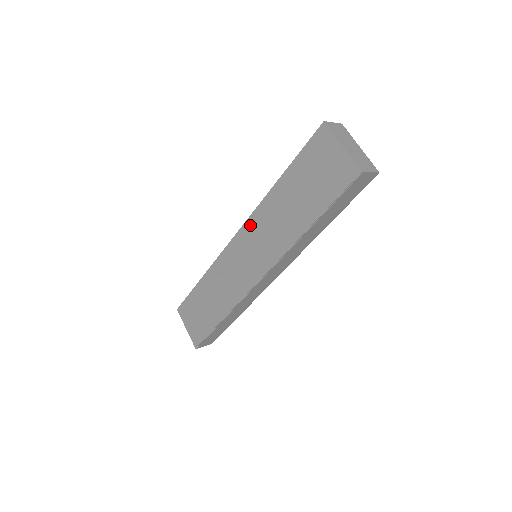
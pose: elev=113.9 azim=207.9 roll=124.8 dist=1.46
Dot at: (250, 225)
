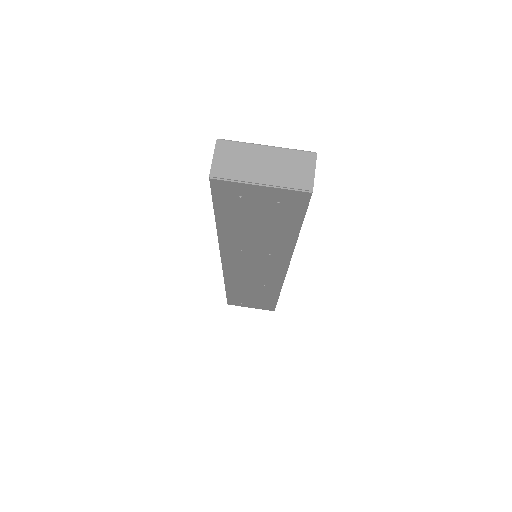
Dot at: (229, 257)
